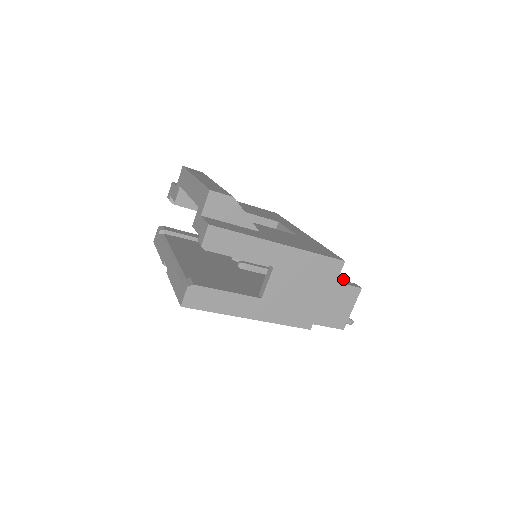
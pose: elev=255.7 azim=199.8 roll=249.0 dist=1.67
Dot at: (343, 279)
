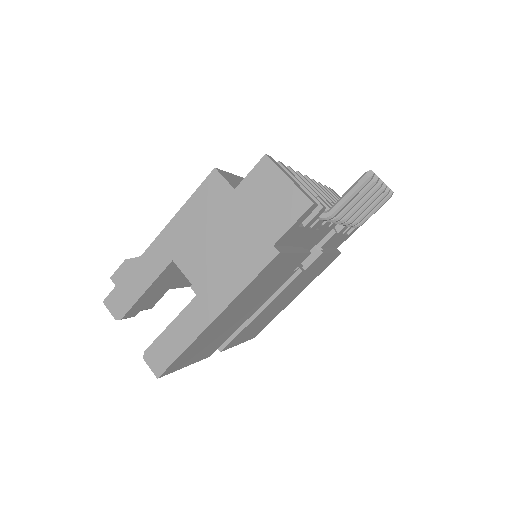
Dot at: occluded
